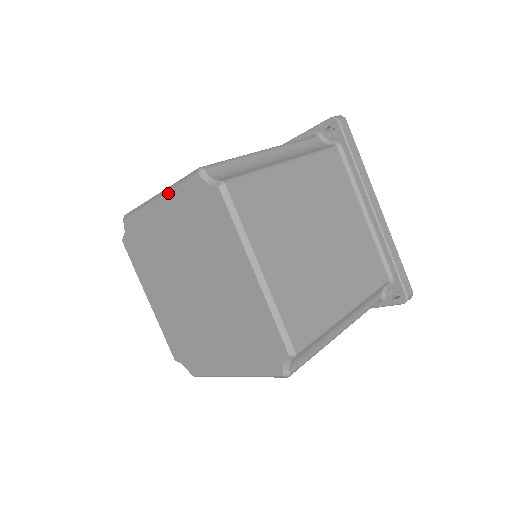
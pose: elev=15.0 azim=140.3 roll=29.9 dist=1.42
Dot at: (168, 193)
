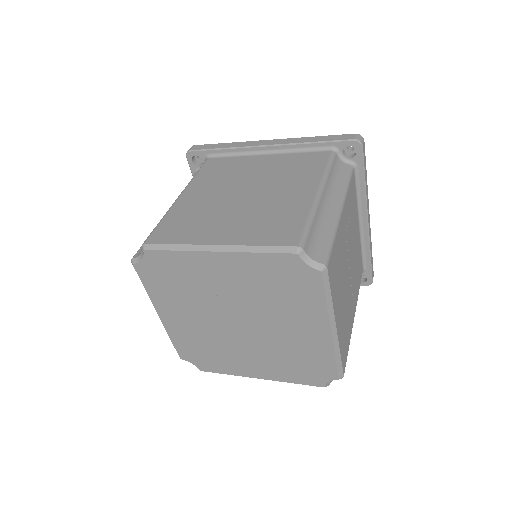
Dot at: (241, 253)
